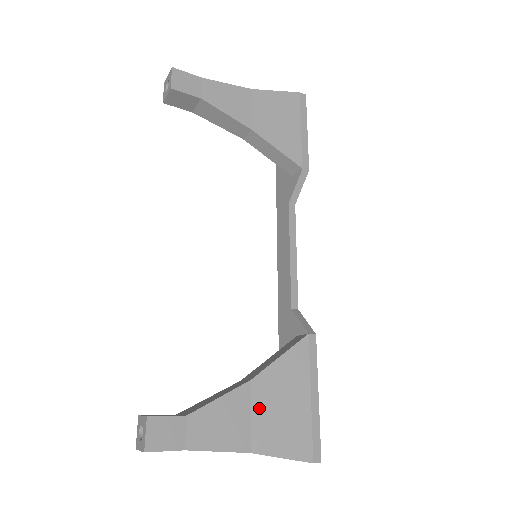
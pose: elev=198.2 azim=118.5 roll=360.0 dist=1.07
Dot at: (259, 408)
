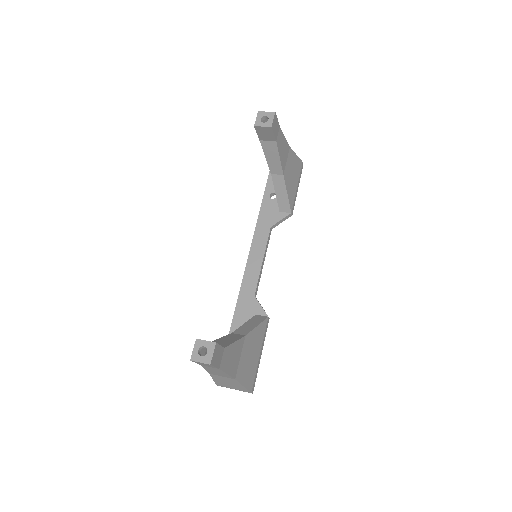
Dot at: (244, 354)
